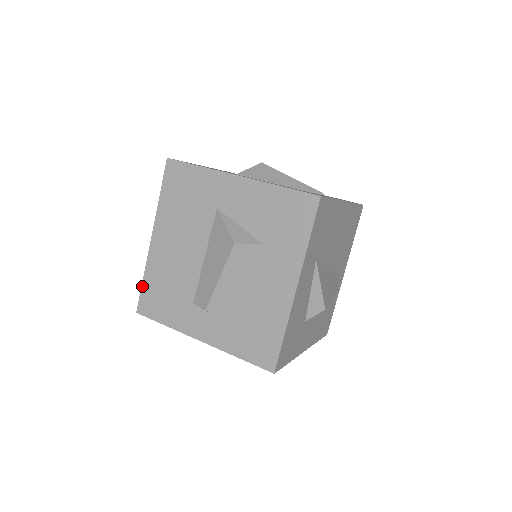
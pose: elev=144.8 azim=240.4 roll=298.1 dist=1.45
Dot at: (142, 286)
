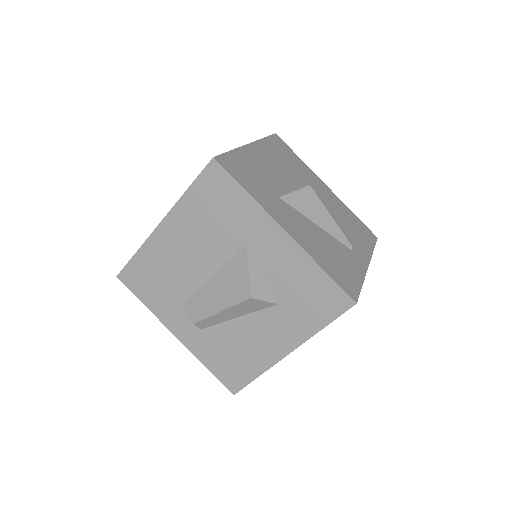
Dot at: (132, 259)
